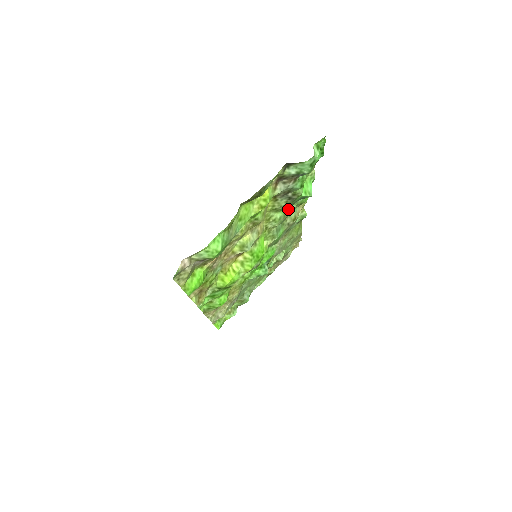
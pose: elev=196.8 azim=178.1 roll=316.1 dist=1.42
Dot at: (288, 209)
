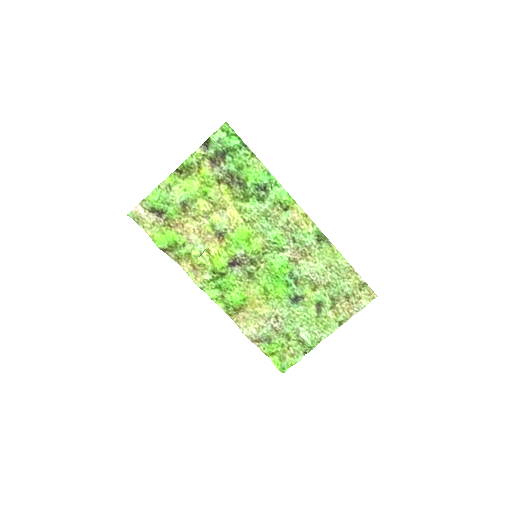
Dot at: (259, 203)
